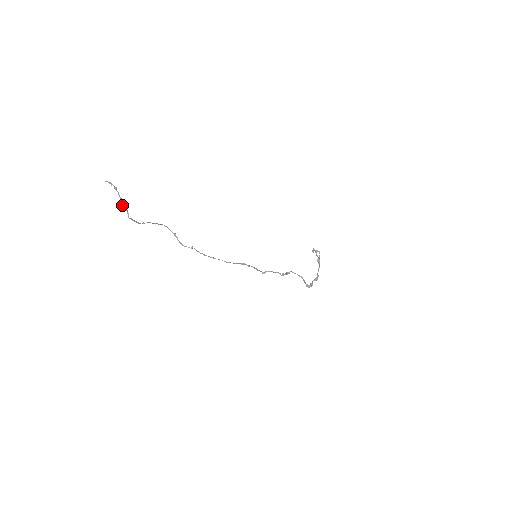
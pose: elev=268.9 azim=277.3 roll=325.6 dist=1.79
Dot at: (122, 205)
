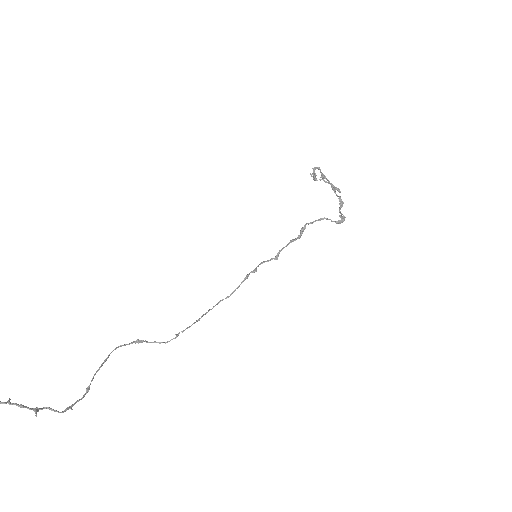
Dot at: occluded
